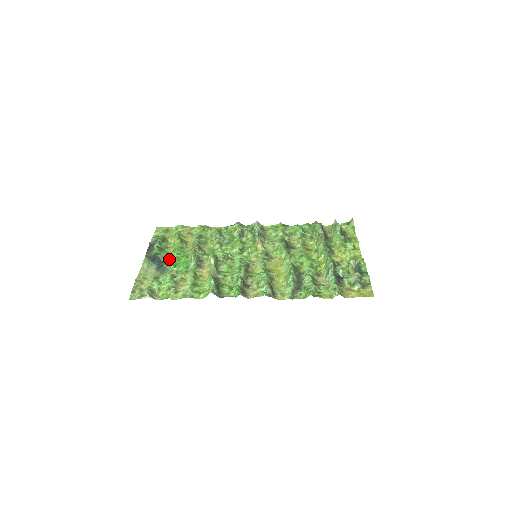
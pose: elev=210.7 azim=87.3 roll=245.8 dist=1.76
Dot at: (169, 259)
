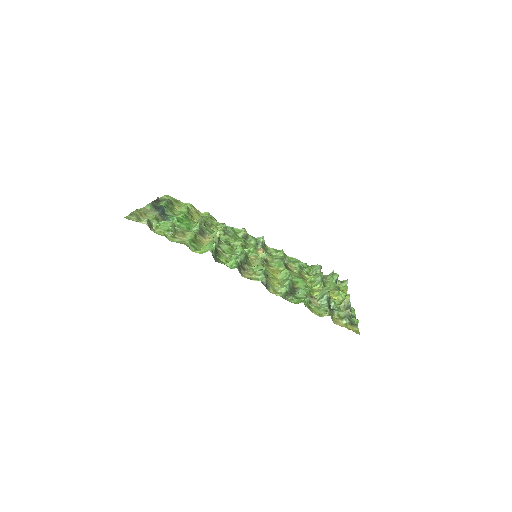
Dot at: (173, 216)
